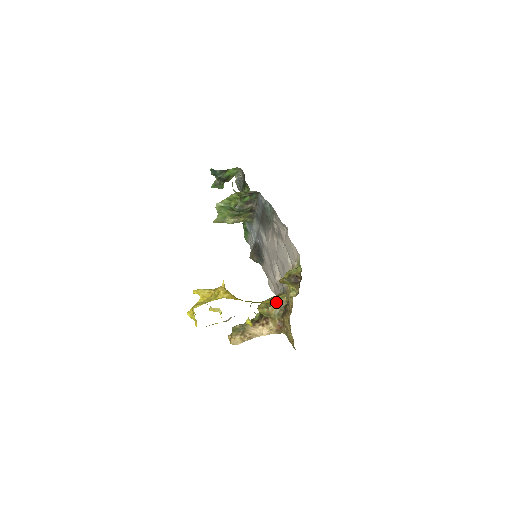
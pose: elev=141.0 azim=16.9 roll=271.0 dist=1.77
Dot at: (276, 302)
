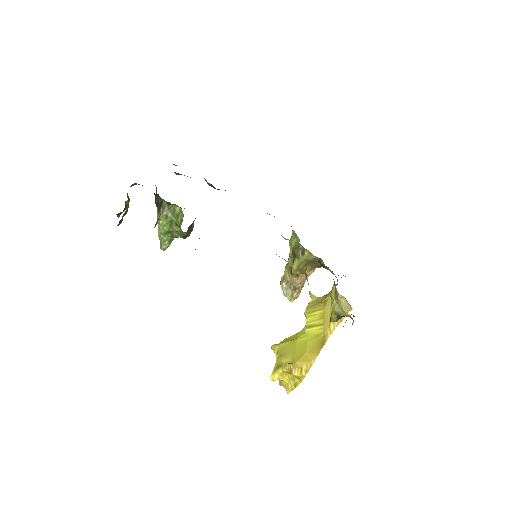
Dot at: (307, 263)
